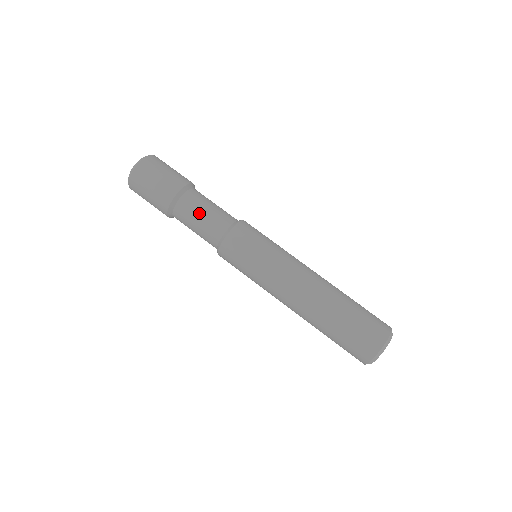
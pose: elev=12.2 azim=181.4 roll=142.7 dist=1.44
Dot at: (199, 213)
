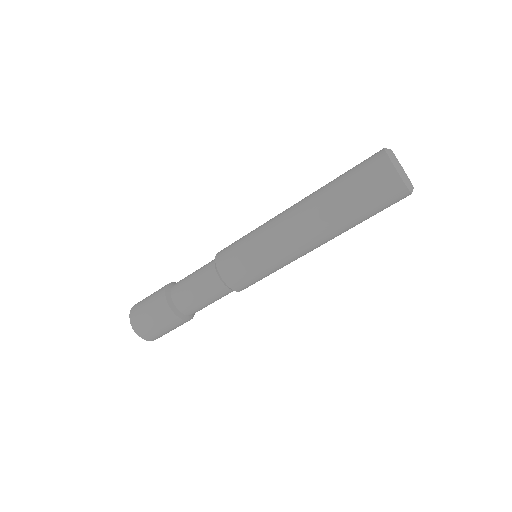
Dot at: (190, 276)
